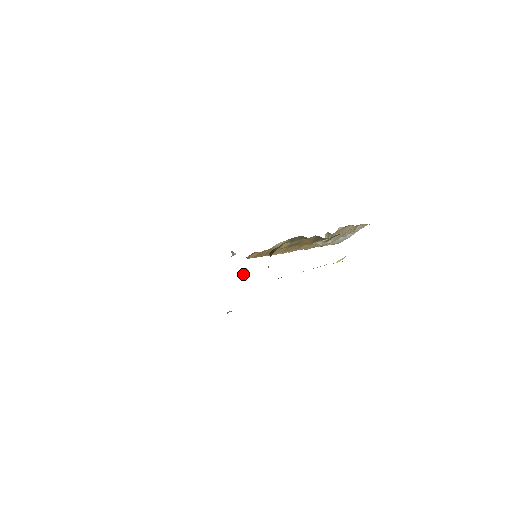
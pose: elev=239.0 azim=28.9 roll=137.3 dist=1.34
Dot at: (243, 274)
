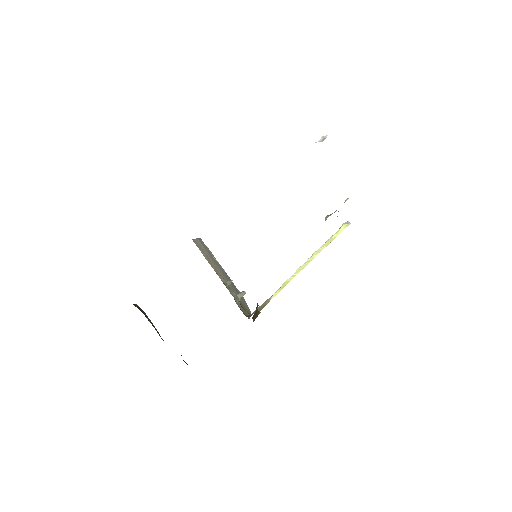
Dot at: occluded
